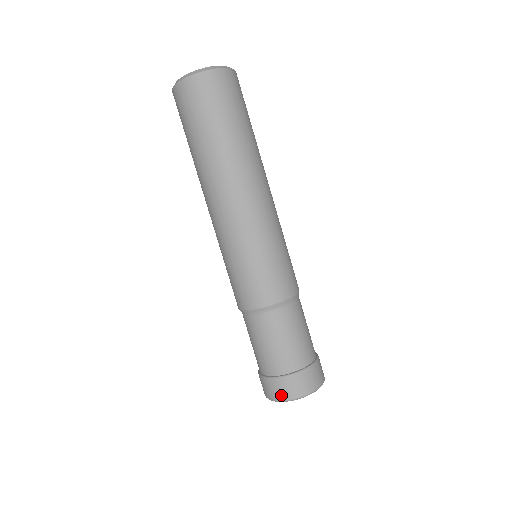
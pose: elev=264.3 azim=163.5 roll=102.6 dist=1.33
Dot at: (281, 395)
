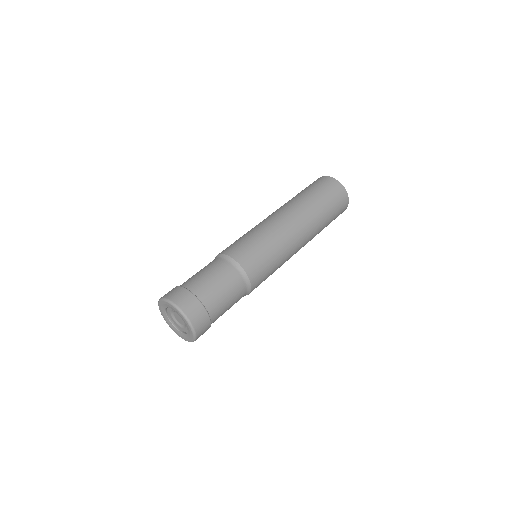
Dot at: (176, 298)
